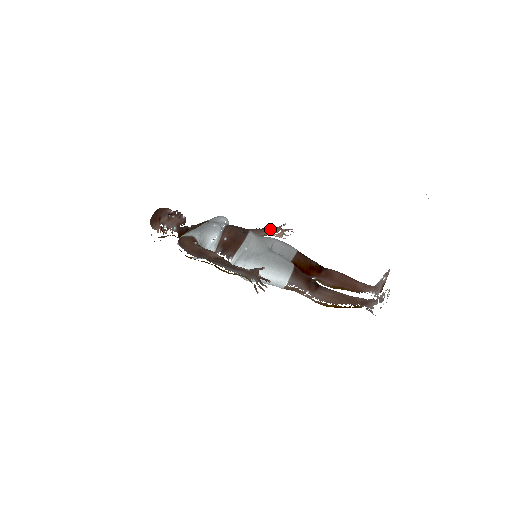
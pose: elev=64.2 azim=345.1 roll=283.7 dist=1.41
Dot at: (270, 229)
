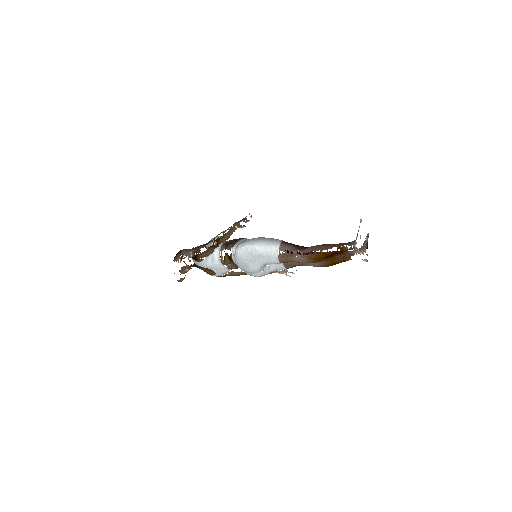
Dot at: occluded
